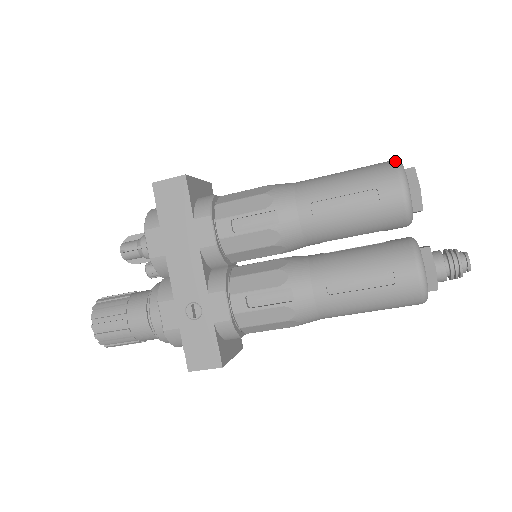
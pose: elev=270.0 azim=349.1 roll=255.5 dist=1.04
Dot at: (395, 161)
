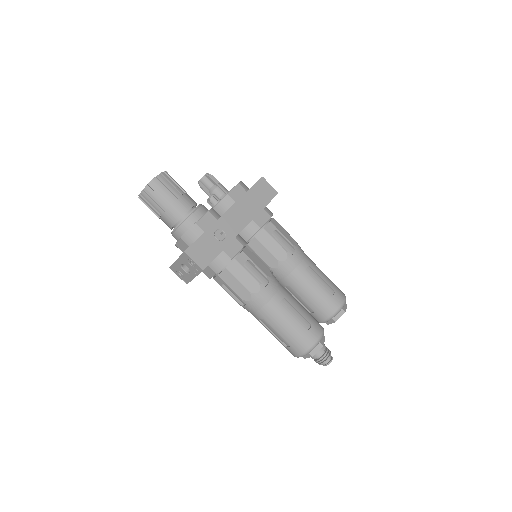
Dot at: (344, 294)
